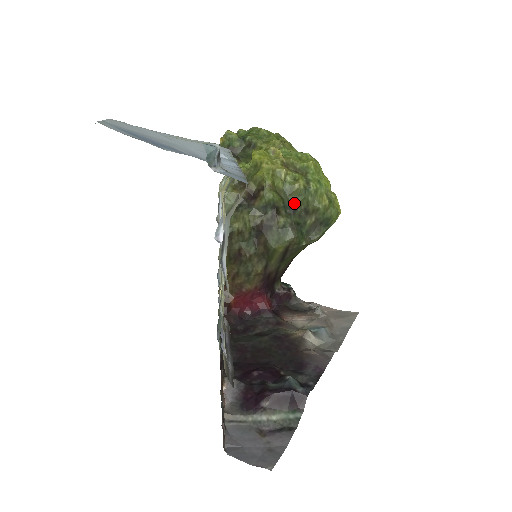
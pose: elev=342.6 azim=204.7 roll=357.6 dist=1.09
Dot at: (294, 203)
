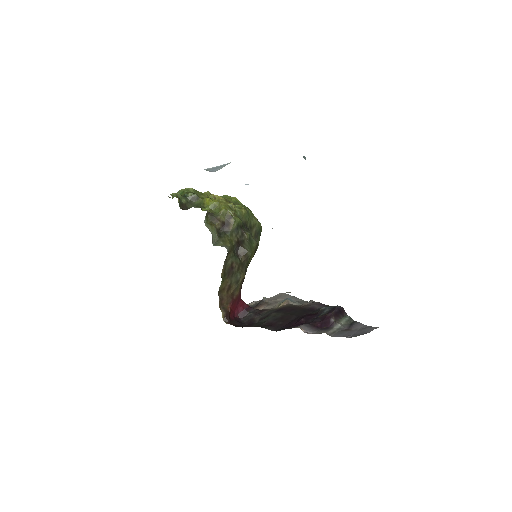
Dot at: (245, 223)
